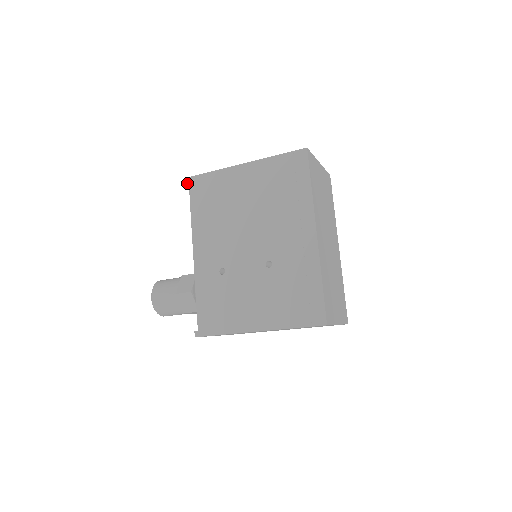
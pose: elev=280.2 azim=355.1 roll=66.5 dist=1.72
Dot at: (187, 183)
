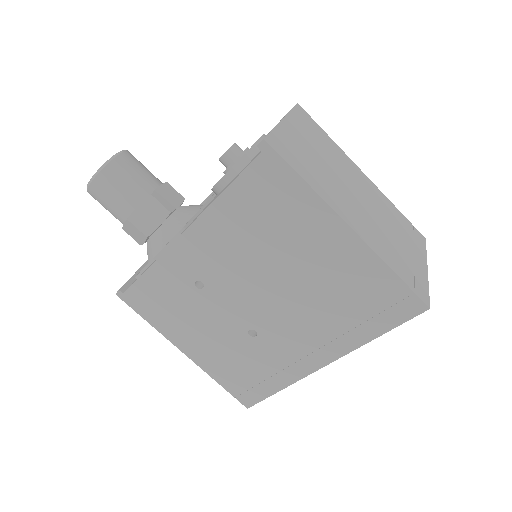
Dot at: (259, 146)
